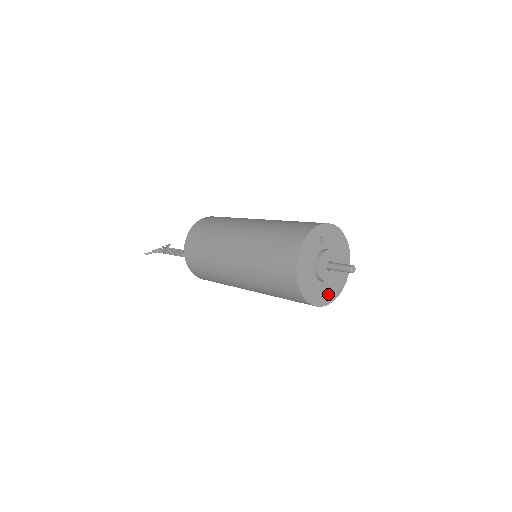
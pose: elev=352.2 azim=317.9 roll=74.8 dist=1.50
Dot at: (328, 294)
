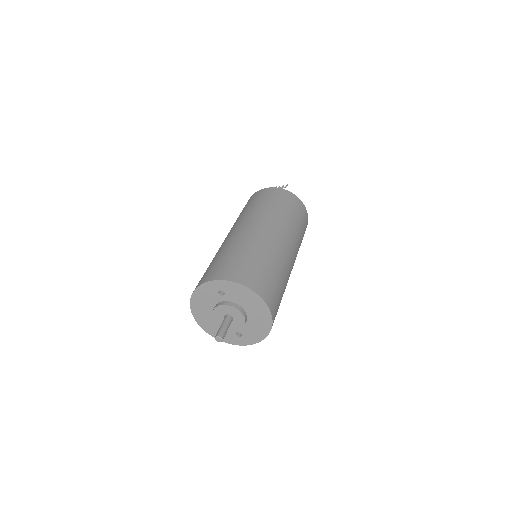
Dot at: (238, 337)
